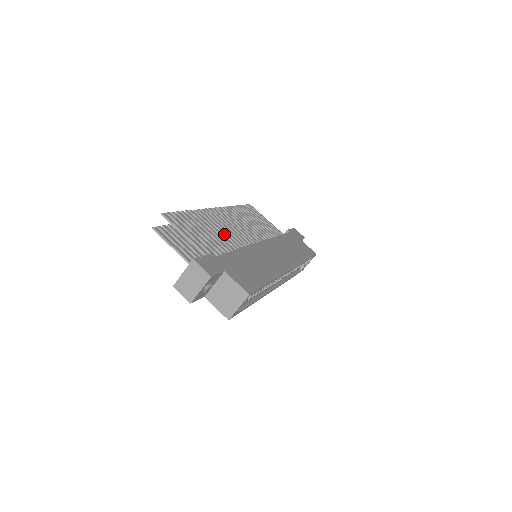
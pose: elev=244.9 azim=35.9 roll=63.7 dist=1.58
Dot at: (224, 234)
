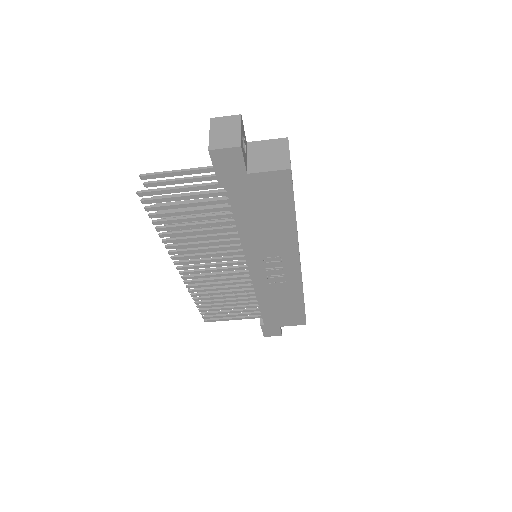
Dot at: occluded
